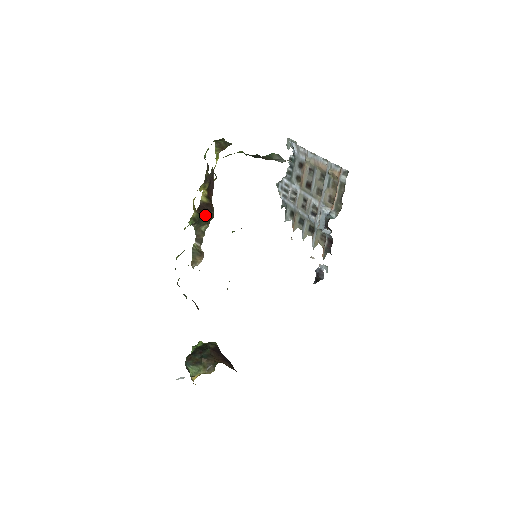
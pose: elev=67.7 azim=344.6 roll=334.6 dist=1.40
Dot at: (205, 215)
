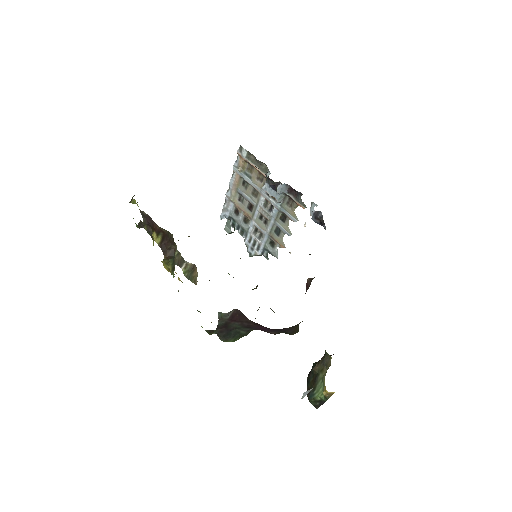
Dot at: (172, 250)
